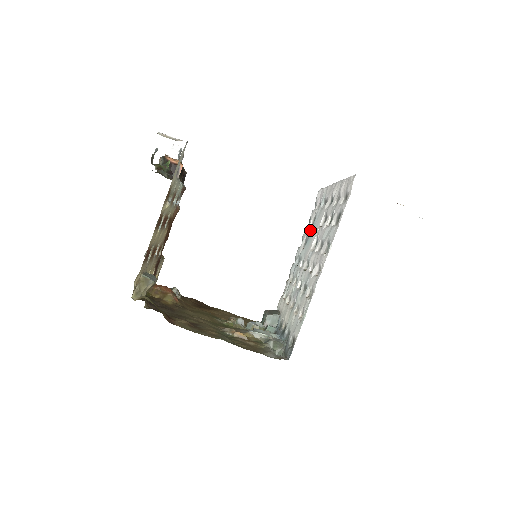
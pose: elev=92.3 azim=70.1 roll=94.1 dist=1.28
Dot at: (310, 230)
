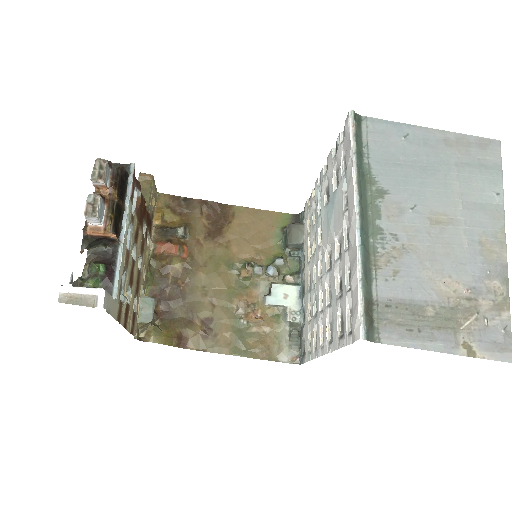
Dot at: (331, 192)
